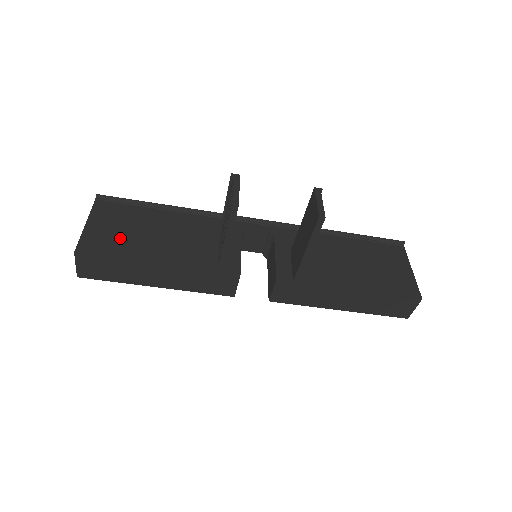
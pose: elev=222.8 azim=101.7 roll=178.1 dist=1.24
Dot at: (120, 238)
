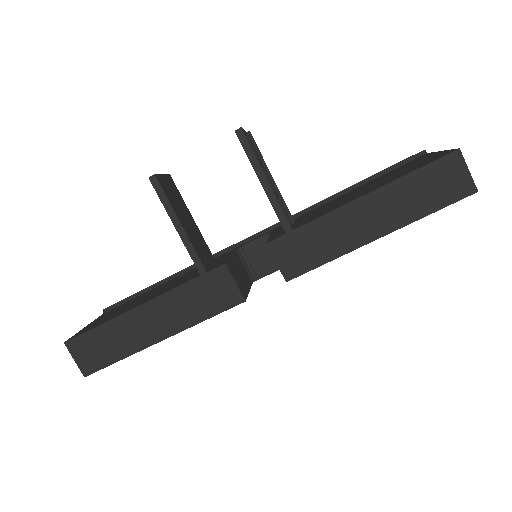
Dot at: (112, 315)
